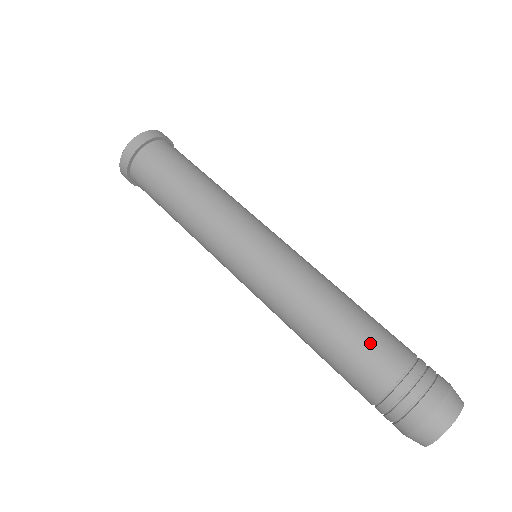
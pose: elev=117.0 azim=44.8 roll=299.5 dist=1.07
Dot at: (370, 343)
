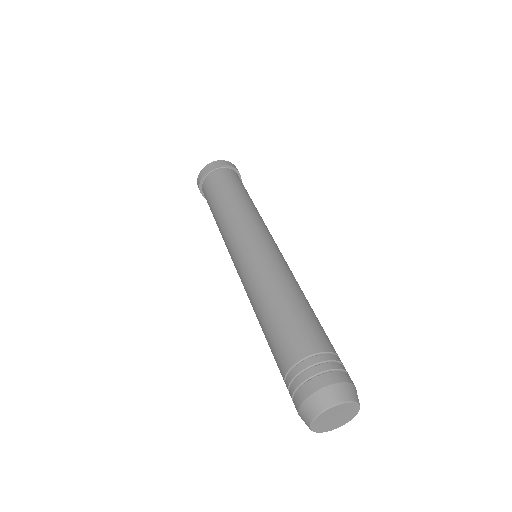
Dot at: (316, 324)
